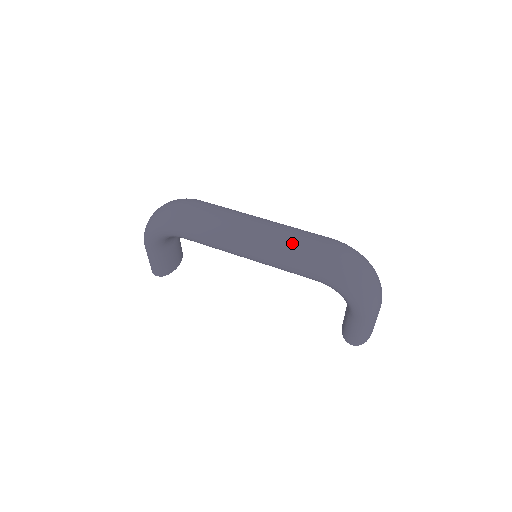
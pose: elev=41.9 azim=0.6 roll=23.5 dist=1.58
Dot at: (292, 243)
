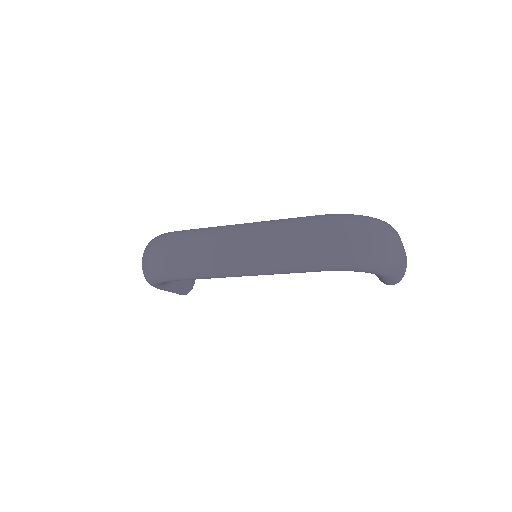
Dot at: (280, 249)
